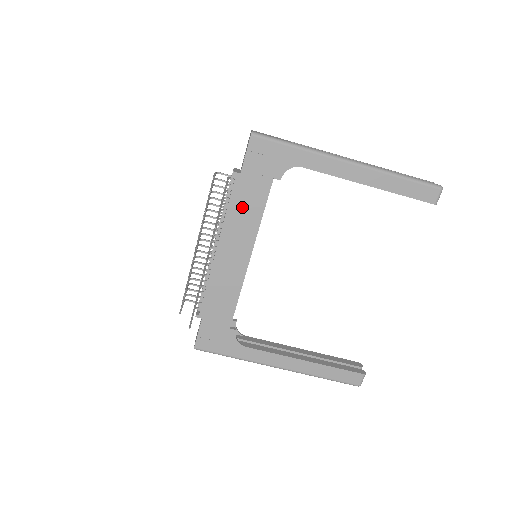
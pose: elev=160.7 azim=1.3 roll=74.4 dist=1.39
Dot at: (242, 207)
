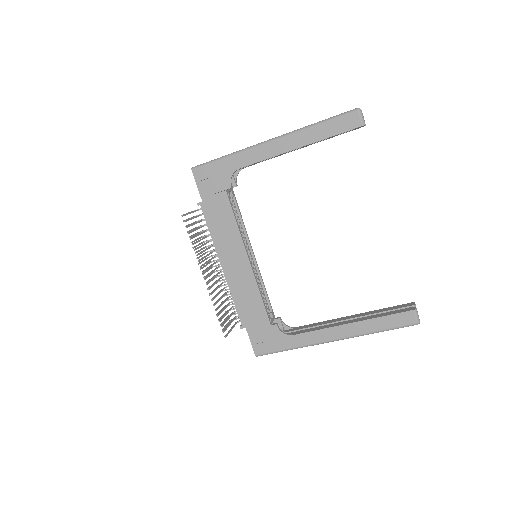
Dot at: (219, 225)
